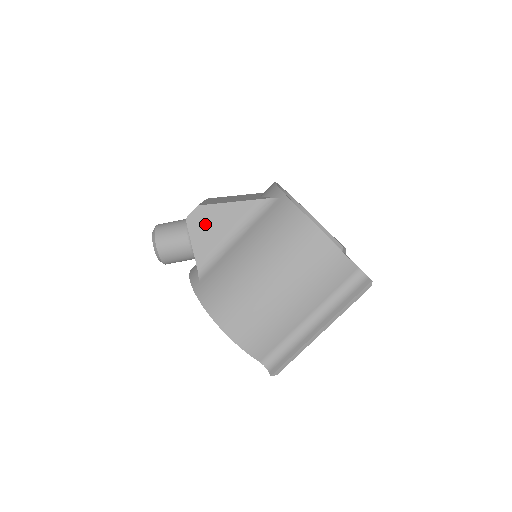
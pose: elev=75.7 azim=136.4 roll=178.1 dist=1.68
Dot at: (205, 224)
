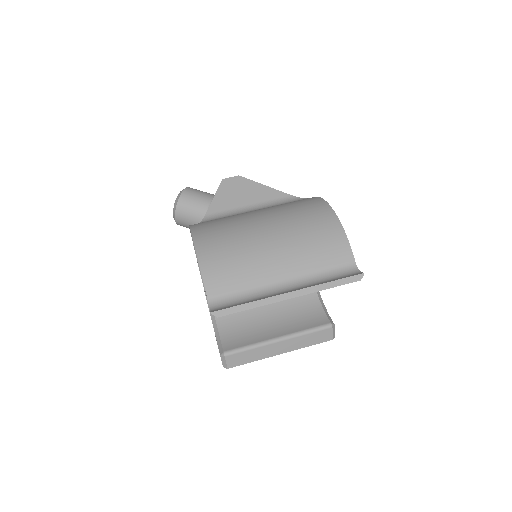
Dot at: (235, 190)
